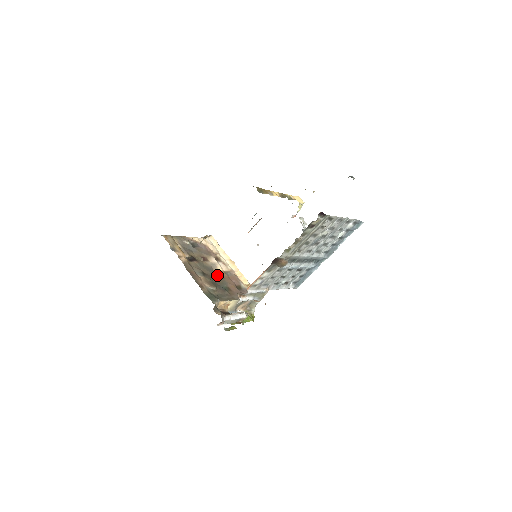
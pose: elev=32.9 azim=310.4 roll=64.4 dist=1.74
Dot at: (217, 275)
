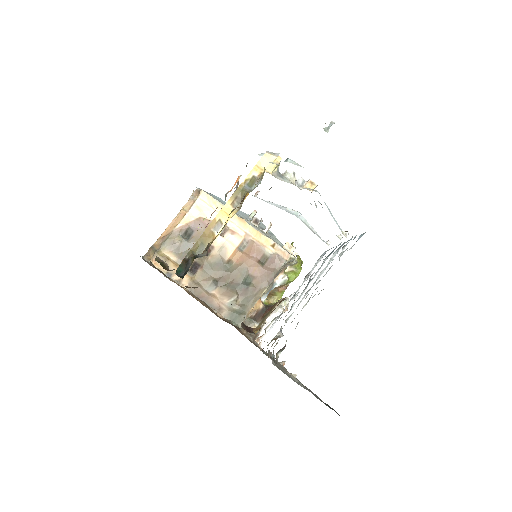
Dot at: (231, 265)
